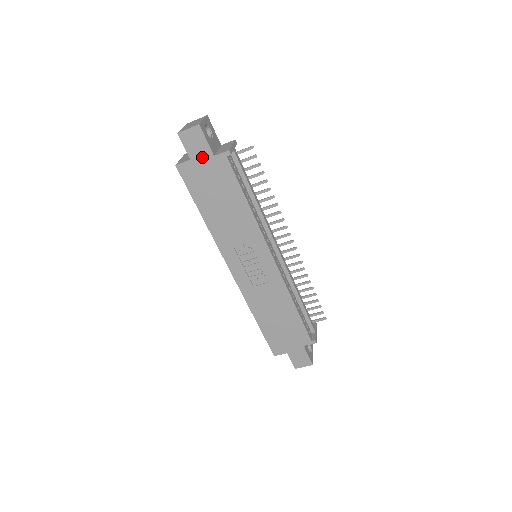
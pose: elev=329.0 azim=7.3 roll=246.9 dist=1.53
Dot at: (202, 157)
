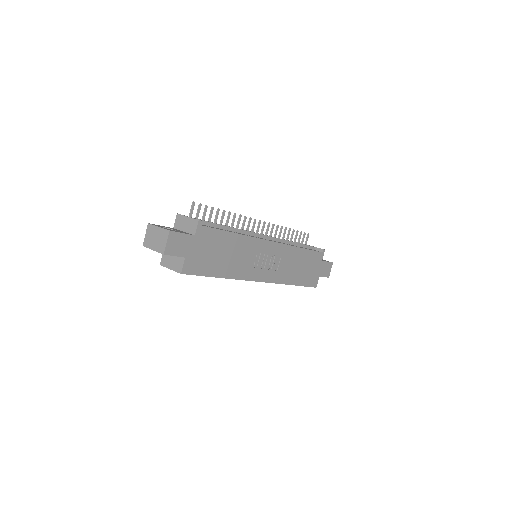
Dot at: (189, 246)
